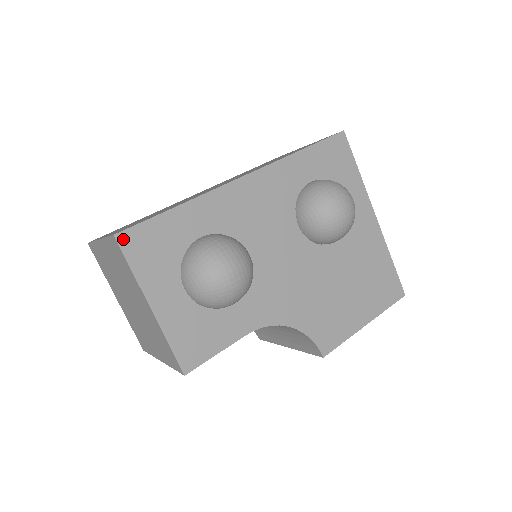
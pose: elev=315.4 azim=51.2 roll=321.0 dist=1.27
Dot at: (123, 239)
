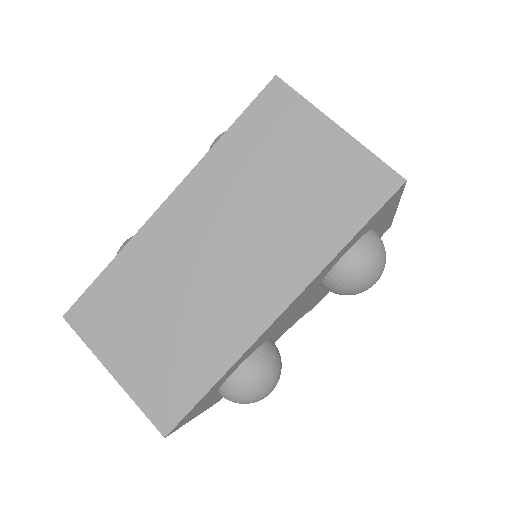
Dot at: (172, 431)
